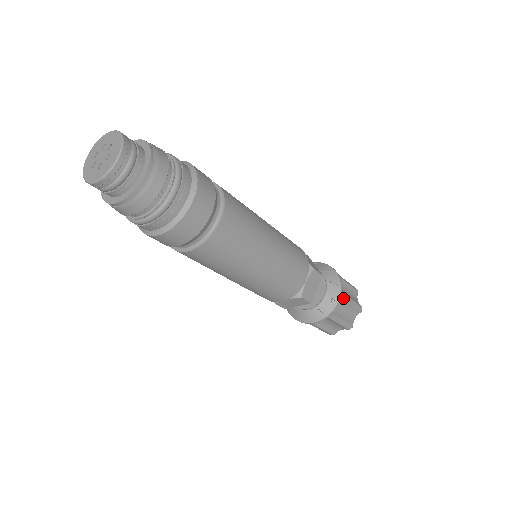
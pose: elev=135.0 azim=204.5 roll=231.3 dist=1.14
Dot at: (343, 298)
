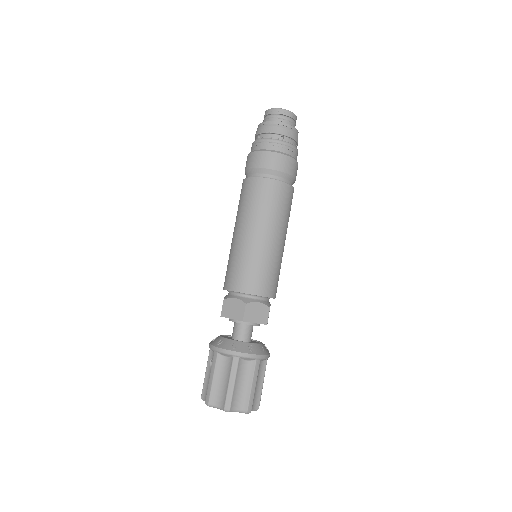
Dot at: (256, 365)
